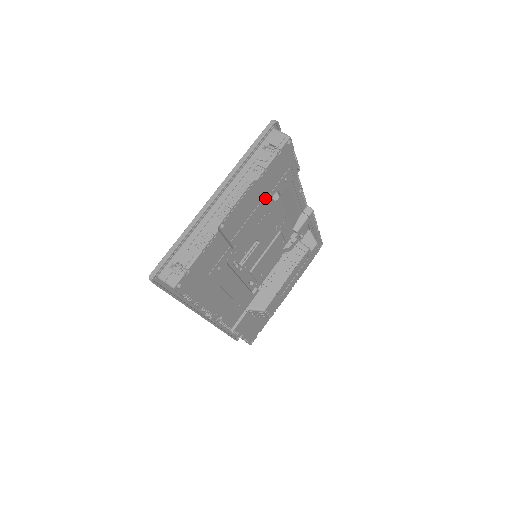
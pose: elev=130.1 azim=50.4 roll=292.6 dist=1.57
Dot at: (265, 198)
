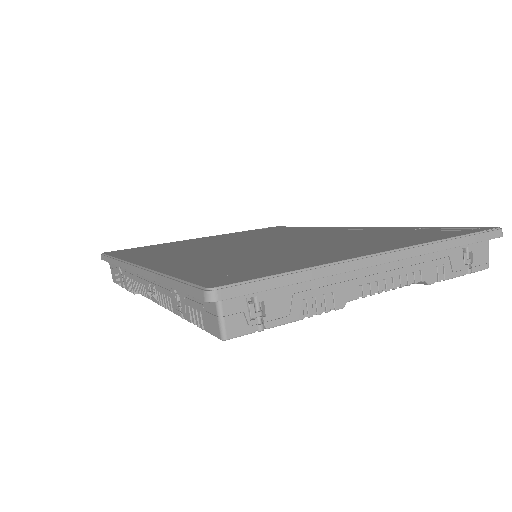
Dot at: occluded
